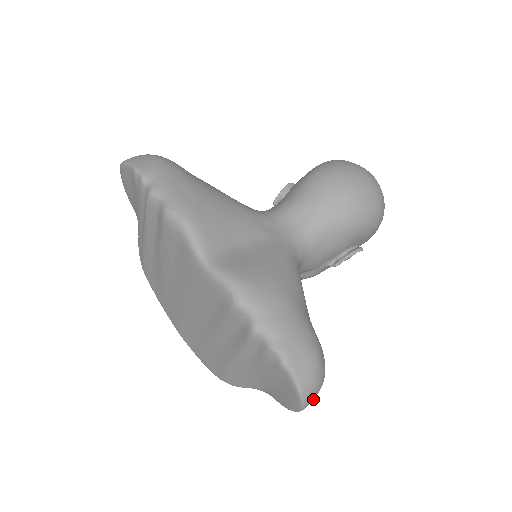
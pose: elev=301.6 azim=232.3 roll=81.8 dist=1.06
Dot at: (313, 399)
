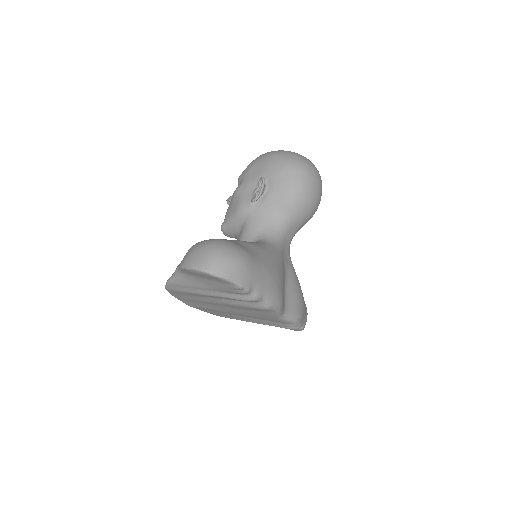
Dot at: occluded
